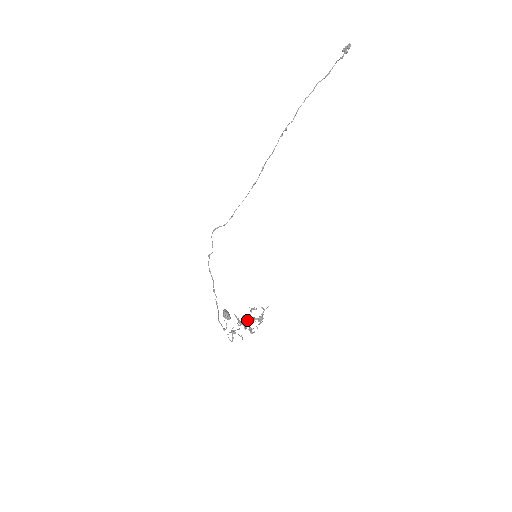
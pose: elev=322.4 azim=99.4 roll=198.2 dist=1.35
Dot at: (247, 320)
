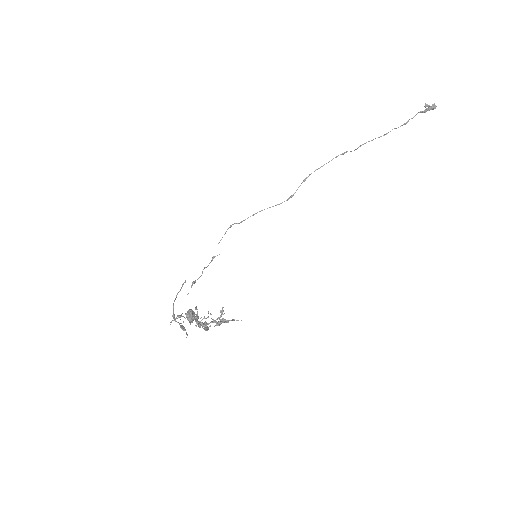
Dot at: (207, 323)
